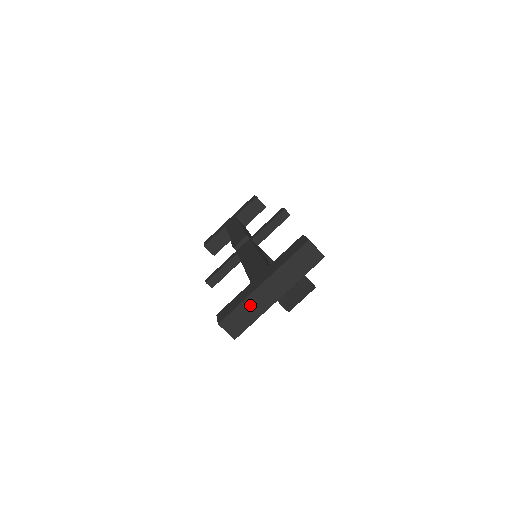
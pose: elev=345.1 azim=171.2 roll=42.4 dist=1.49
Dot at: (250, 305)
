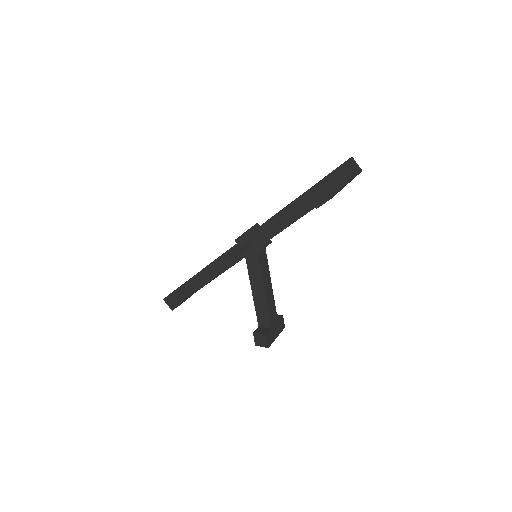
Dot at: (334, 179)
